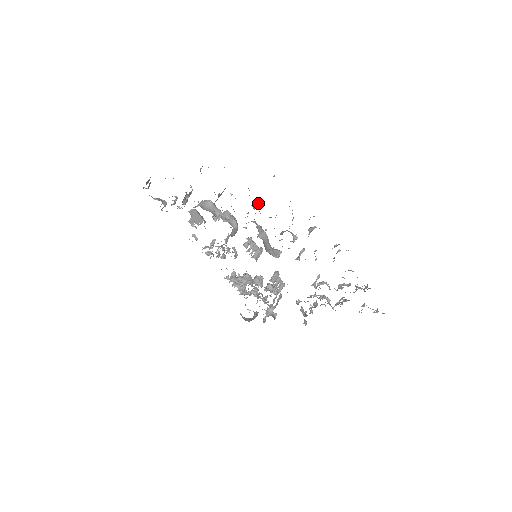
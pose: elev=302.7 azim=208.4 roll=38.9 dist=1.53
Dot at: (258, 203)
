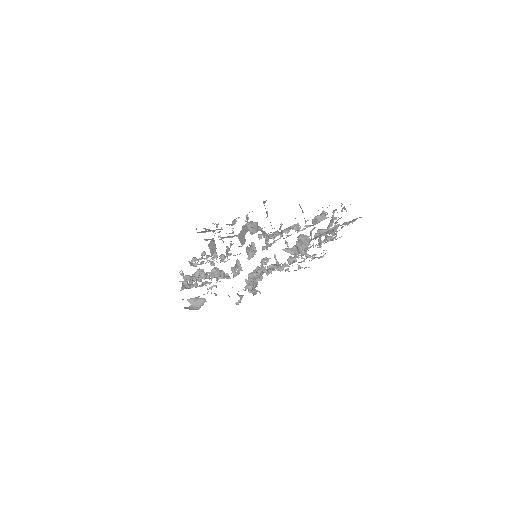
Dot at: occluded
